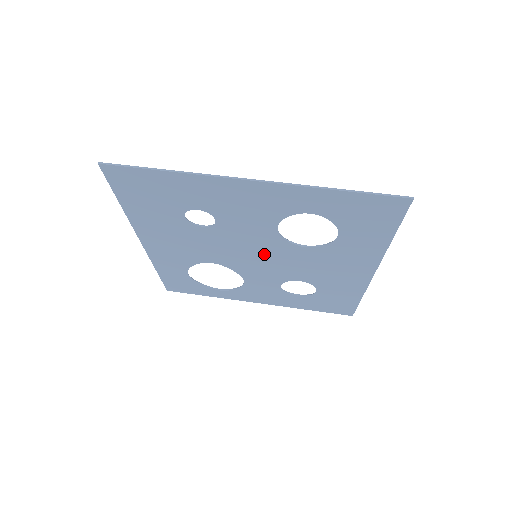
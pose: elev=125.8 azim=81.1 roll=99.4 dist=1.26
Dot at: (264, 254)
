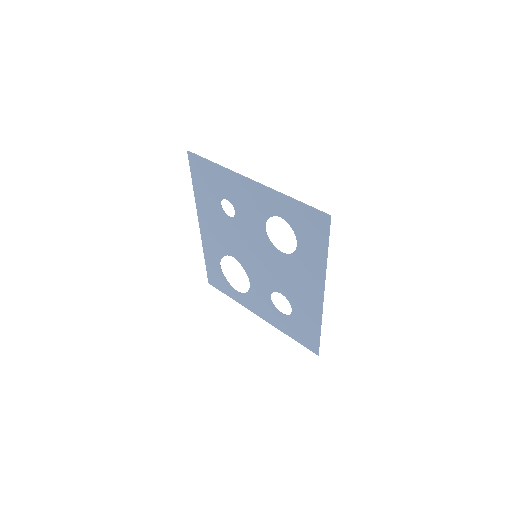
Dot at: (260, 255)
